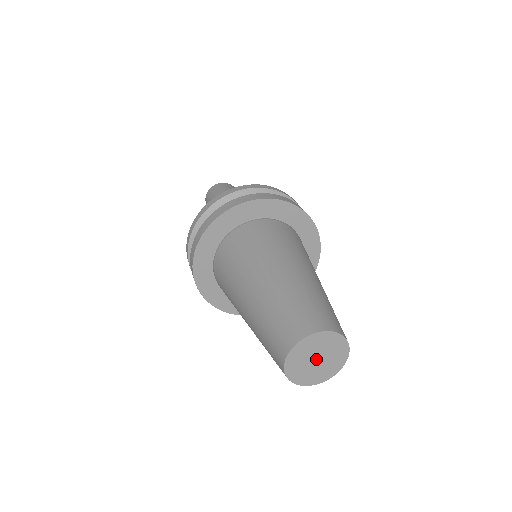
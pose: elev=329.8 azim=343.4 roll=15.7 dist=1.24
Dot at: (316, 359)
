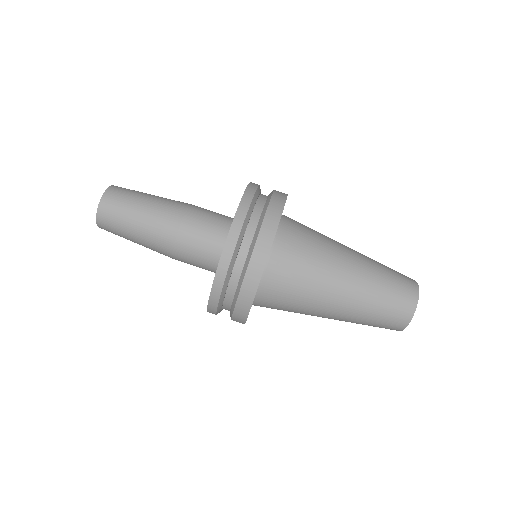
Dot at: occluded
